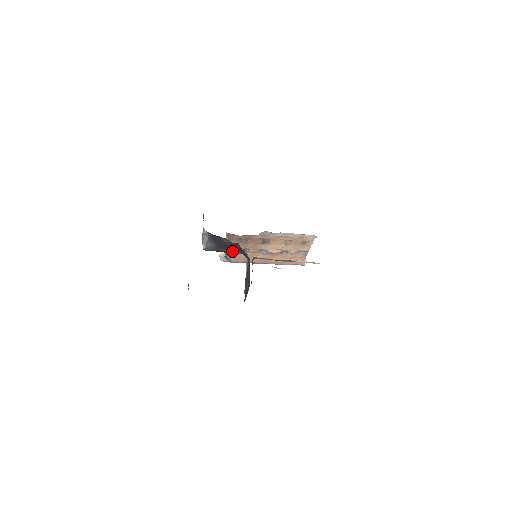
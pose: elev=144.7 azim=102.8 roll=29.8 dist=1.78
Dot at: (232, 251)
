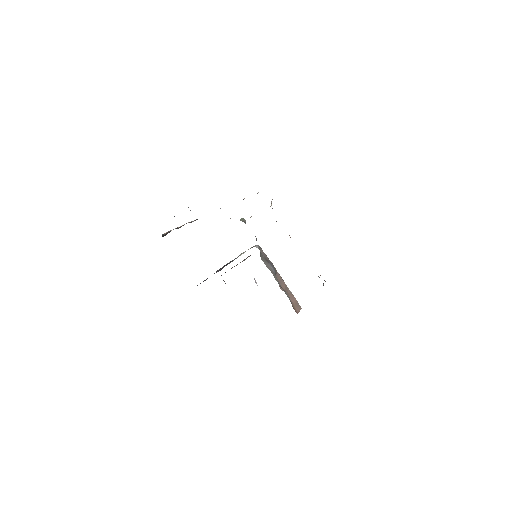
Dot at: occluded
